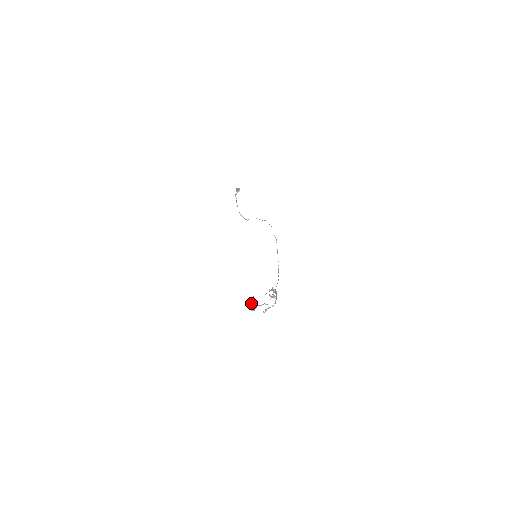
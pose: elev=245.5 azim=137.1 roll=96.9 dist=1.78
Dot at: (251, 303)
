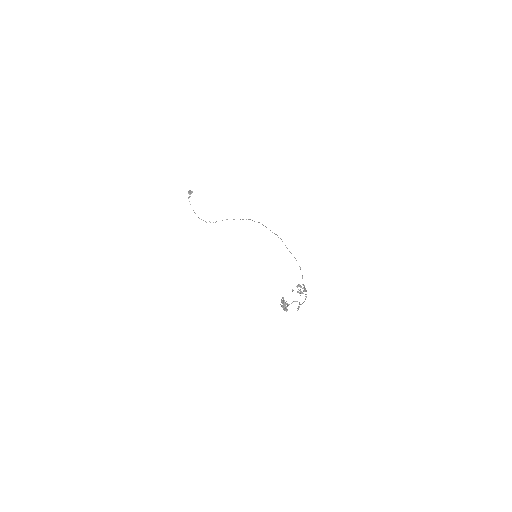
Dot at: (284, 303)
